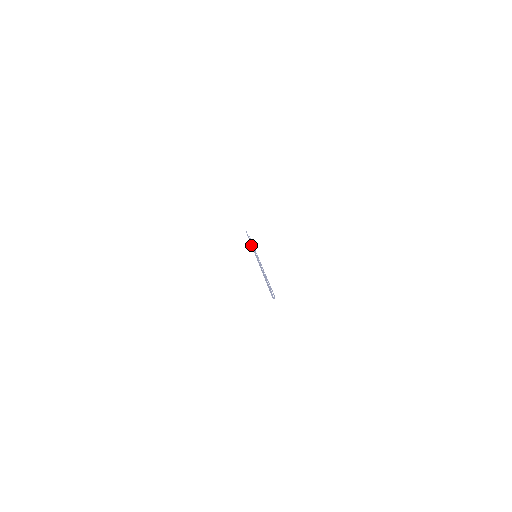
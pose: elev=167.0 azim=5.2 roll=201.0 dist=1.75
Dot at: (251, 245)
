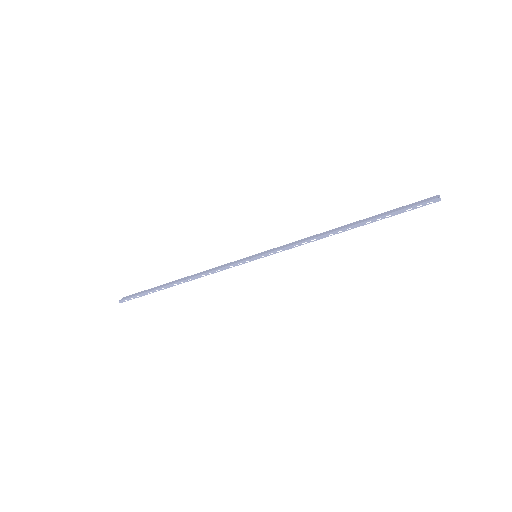
Dot at: occluded
